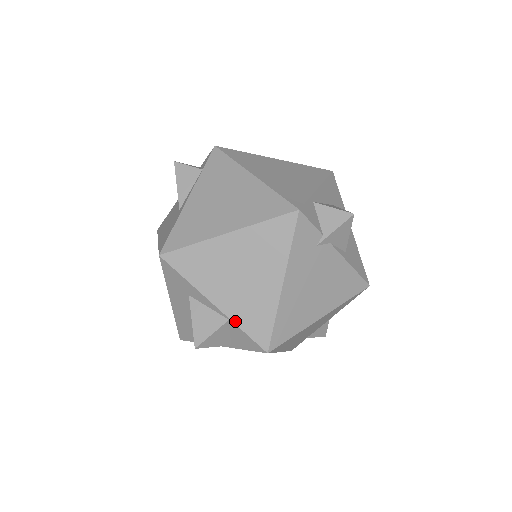
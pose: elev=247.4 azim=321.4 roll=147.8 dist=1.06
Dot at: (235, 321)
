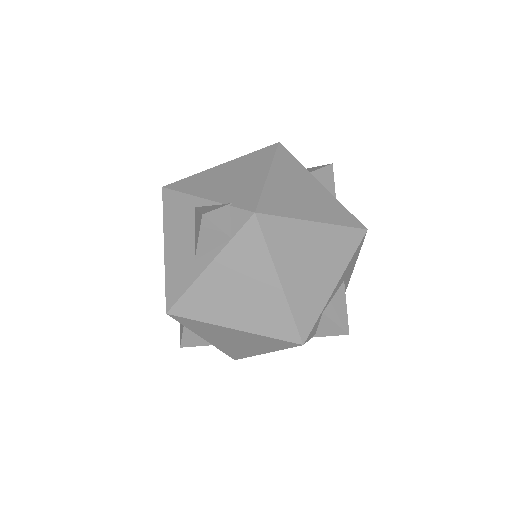
Dot at: (218, 348)
